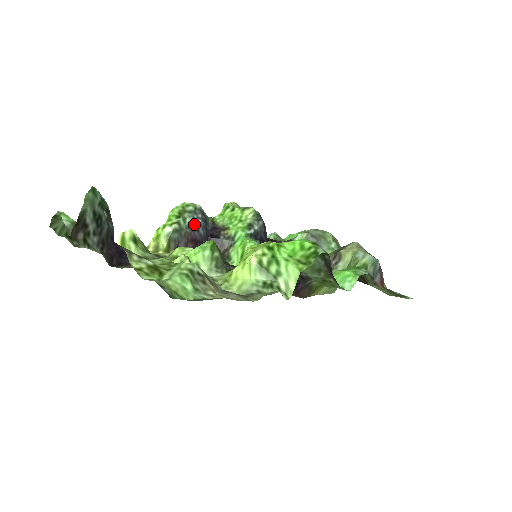
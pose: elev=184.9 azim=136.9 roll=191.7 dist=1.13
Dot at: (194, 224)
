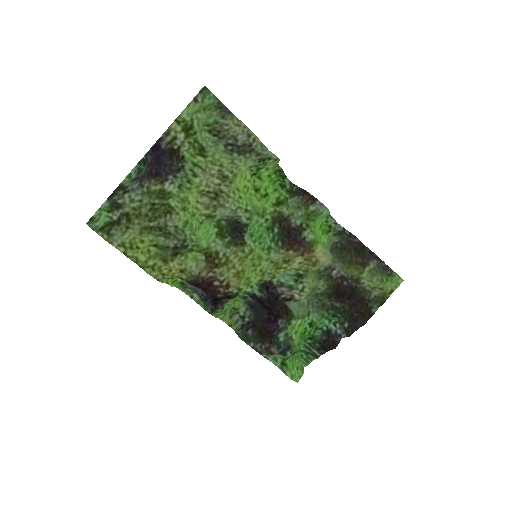
Dot at: (197, 288)
